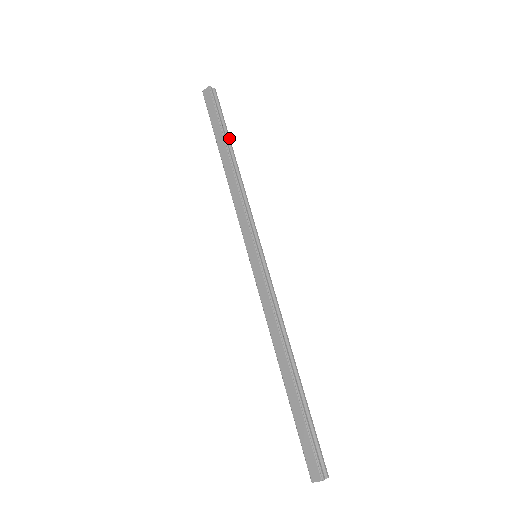
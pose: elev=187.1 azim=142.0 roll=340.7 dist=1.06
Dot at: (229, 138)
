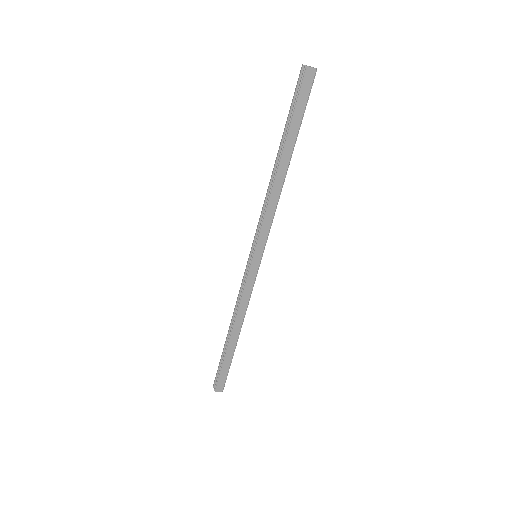
Dot at: occluded
